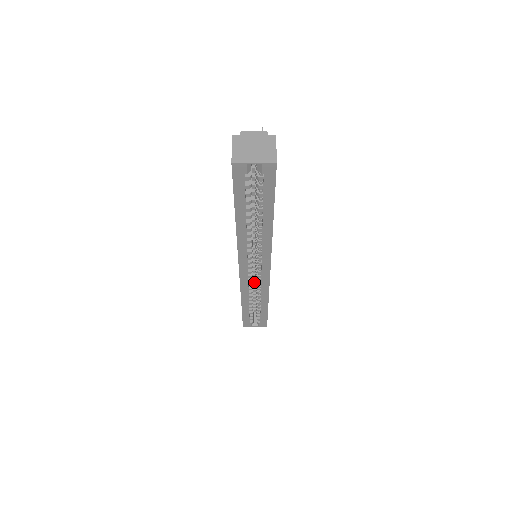
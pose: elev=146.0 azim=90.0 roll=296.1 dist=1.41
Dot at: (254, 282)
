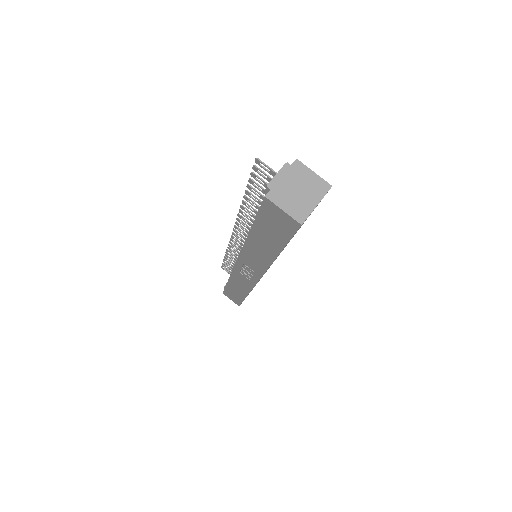
Dot at: occluded
